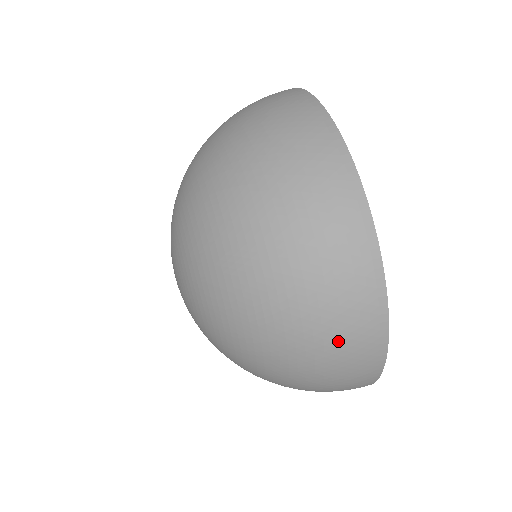
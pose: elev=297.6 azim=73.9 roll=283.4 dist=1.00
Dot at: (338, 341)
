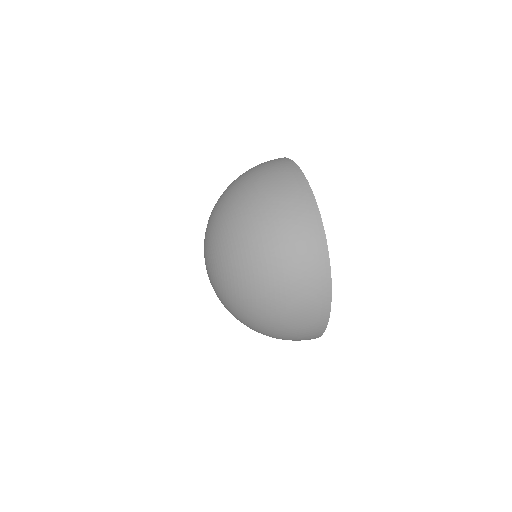
Dot at: (300, 253)
